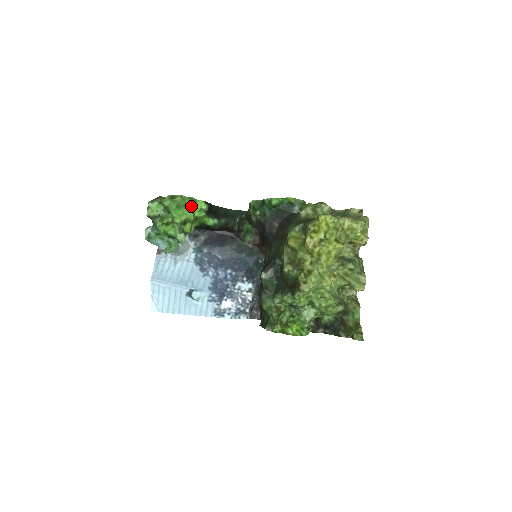
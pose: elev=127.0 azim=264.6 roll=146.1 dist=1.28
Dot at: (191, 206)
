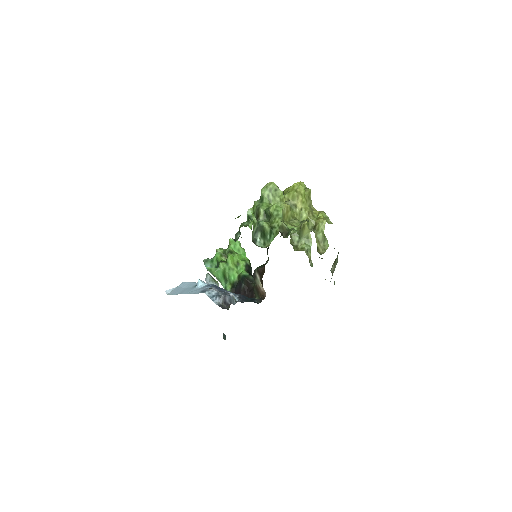
Dot at: (241, 254)
